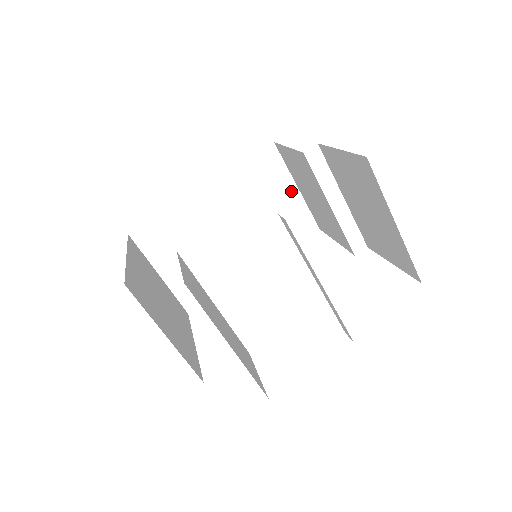
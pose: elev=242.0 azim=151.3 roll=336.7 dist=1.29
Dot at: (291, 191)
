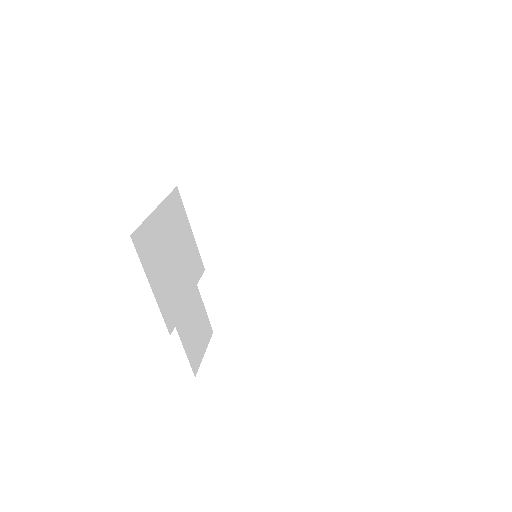
Dot at: (332, 207)
